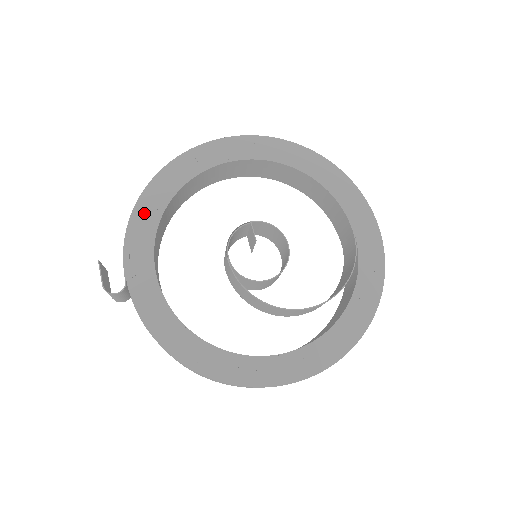
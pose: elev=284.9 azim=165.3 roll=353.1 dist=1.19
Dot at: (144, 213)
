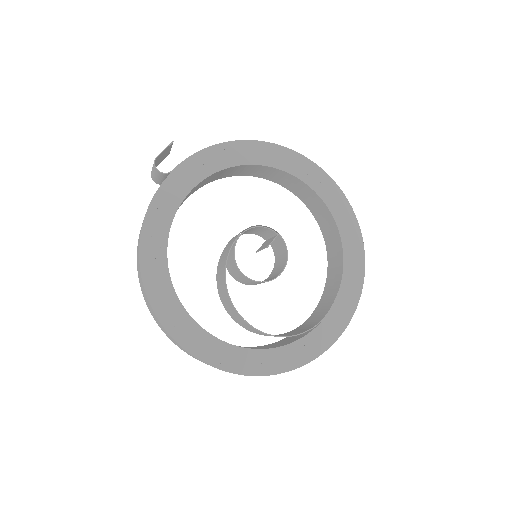
Dot at: (230, 151)
